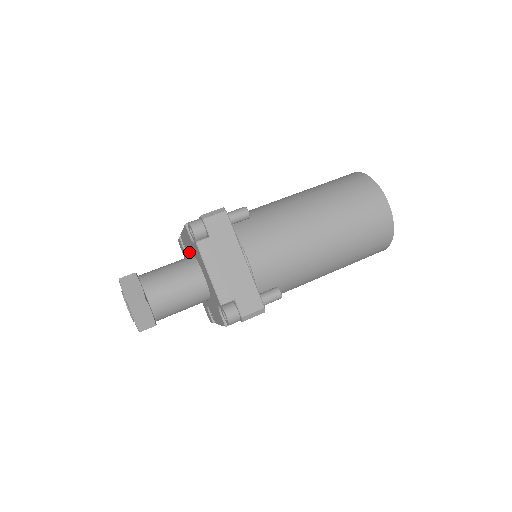
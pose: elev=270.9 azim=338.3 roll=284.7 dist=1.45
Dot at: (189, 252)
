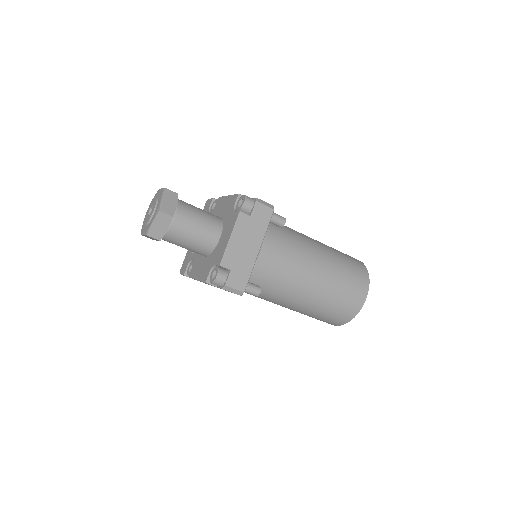
Dot at: (217, 214)
